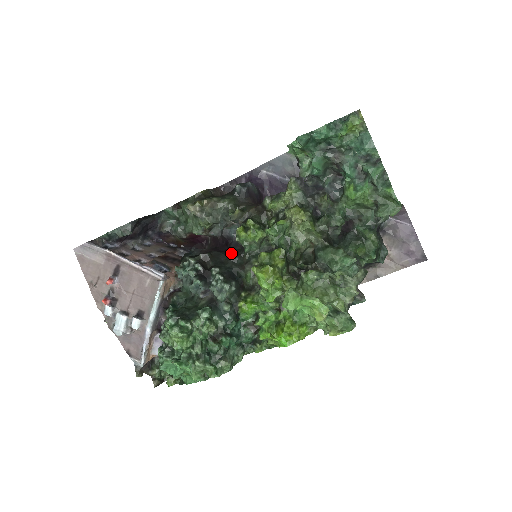
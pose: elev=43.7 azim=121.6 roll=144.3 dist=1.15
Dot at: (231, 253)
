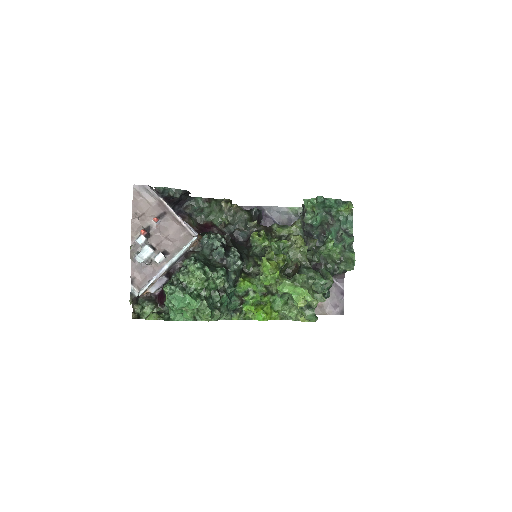
Dot at: (242, 246)
